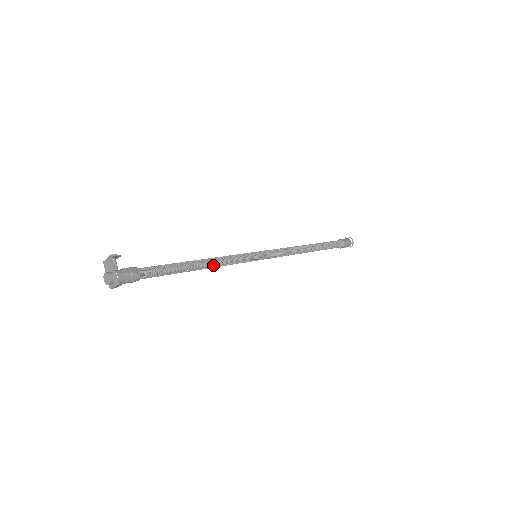
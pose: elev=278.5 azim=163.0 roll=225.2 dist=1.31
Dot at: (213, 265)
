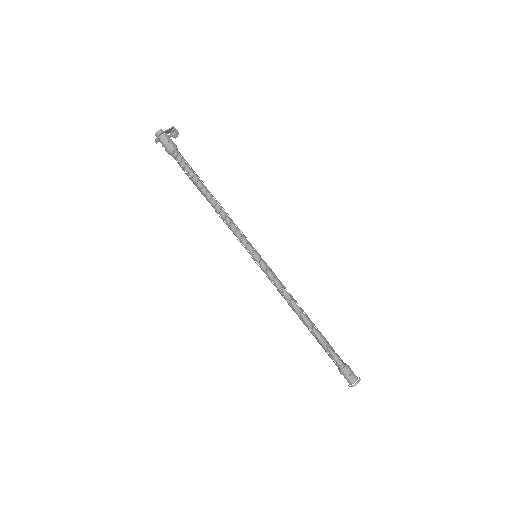
Dot at: (219, 211)
